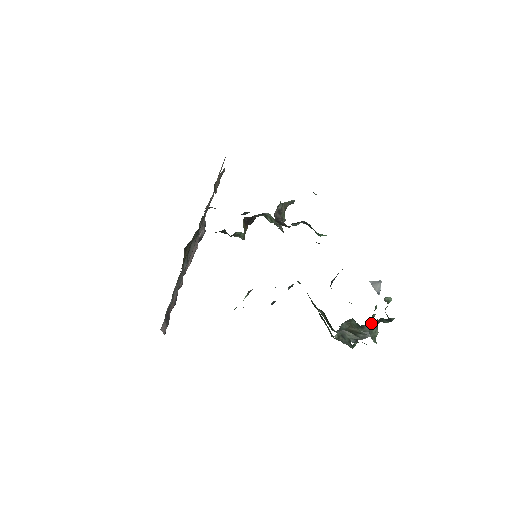
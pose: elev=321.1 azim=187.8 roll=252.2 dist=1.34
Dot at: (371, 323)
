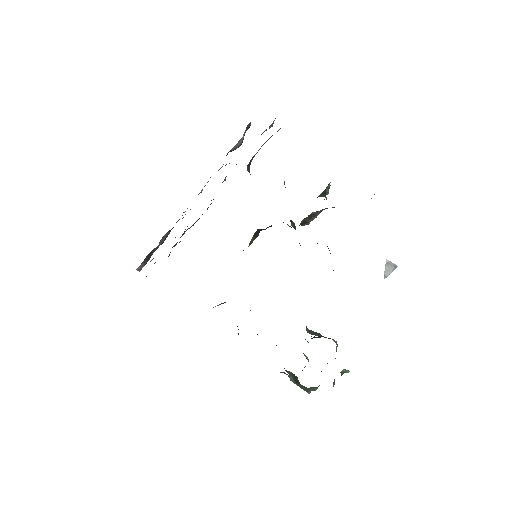
Dot at: occluded
